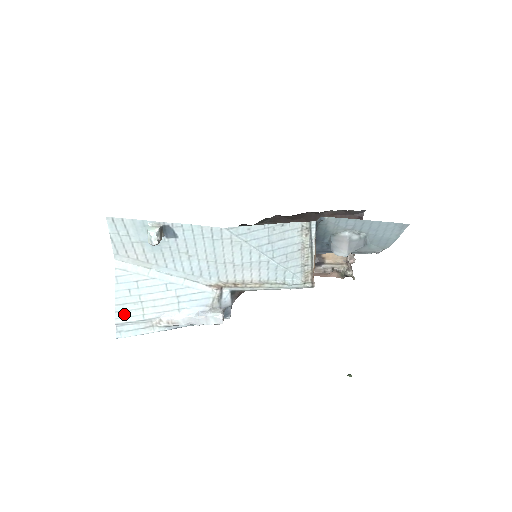
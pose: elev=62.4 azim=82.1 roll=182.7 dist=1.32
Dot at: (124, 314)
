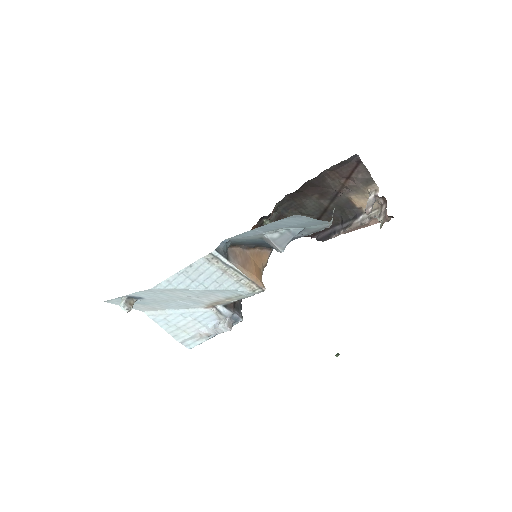
Dot at: (178, 337)
